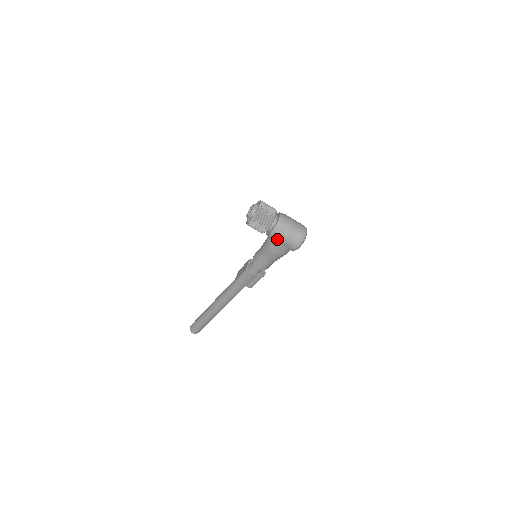
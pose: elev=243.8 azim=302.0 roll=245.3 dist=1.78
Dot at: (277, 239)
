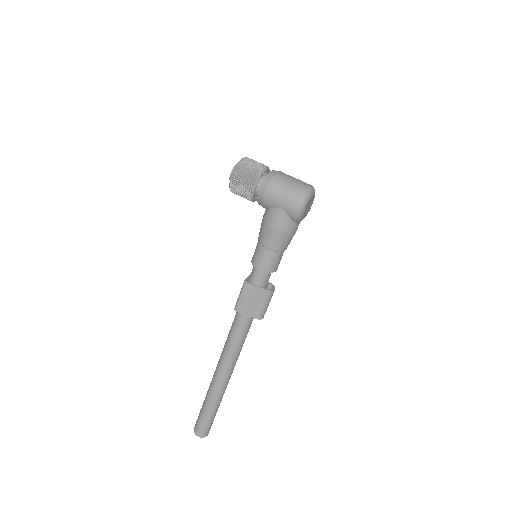
Dot at: (269, 199)
